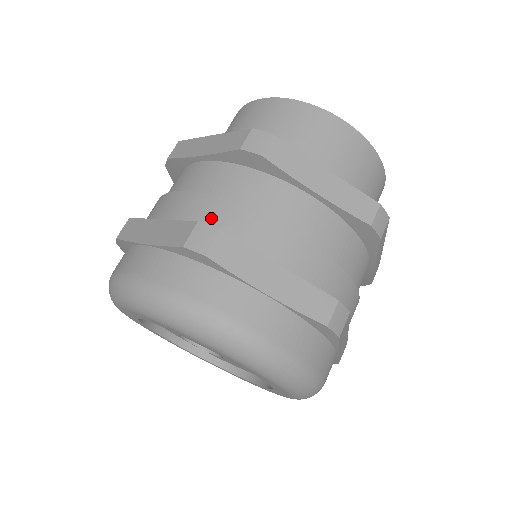
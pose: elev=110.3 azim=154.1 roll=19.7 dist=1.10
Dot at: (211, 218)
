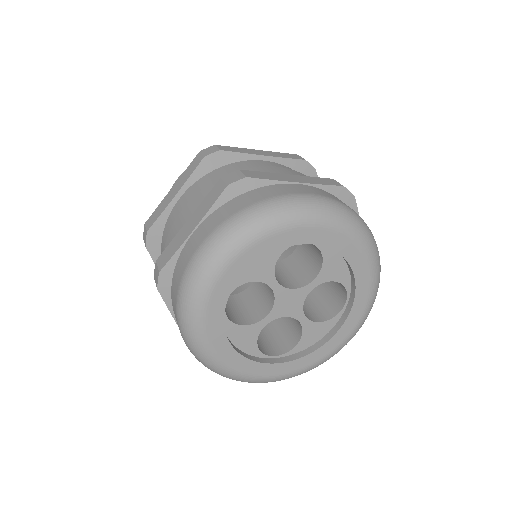
Dot at: occluded
